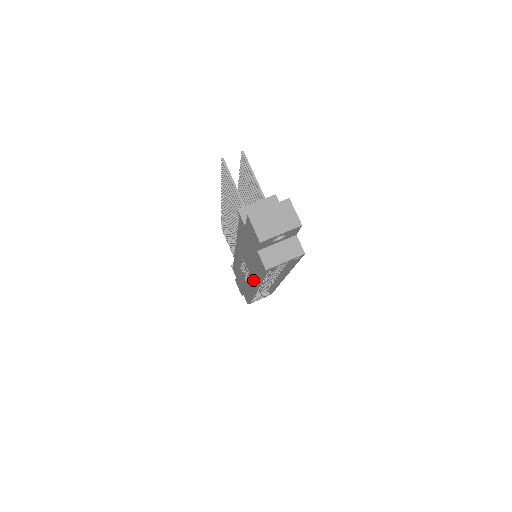
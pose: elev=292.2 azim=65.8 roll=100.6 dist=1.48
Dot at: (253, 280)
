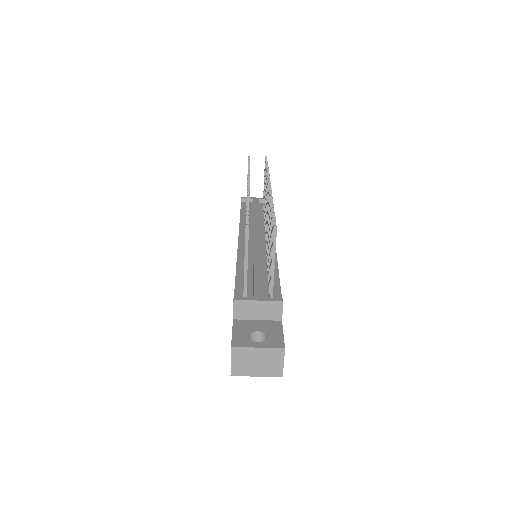
Dot at: occluded
